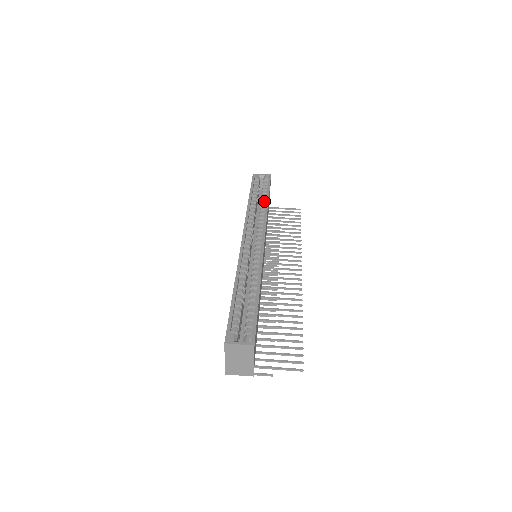
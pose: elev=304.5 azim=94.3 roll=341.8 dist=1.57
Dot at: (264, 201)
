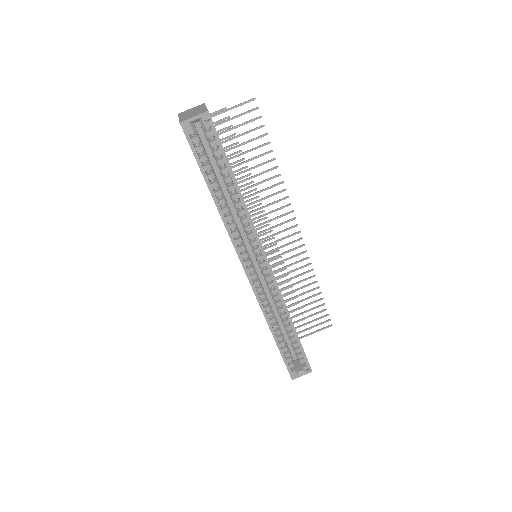
Dot at: (232, 188)
